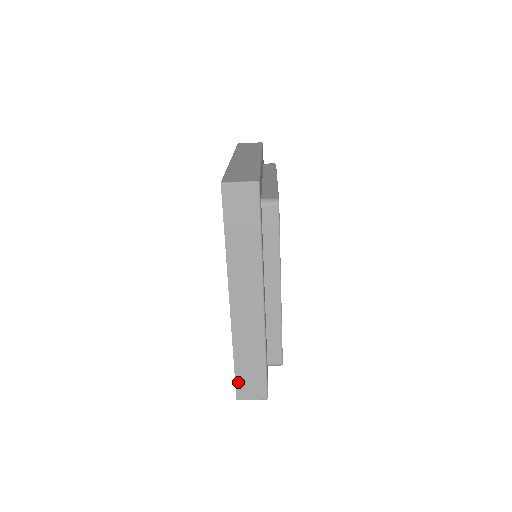
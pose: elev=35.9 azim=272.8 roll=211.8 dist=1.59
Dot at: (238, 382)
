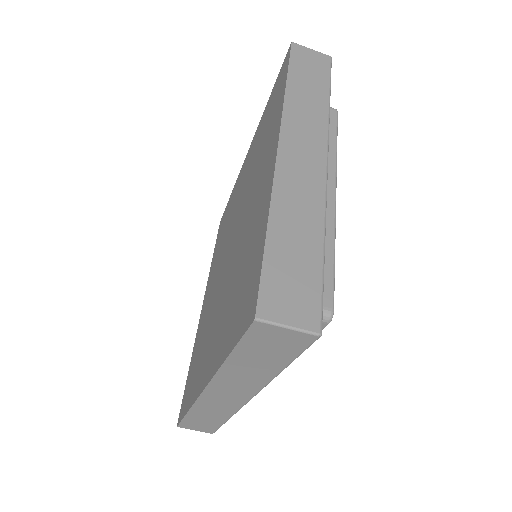
Dot at: (266, 277)
